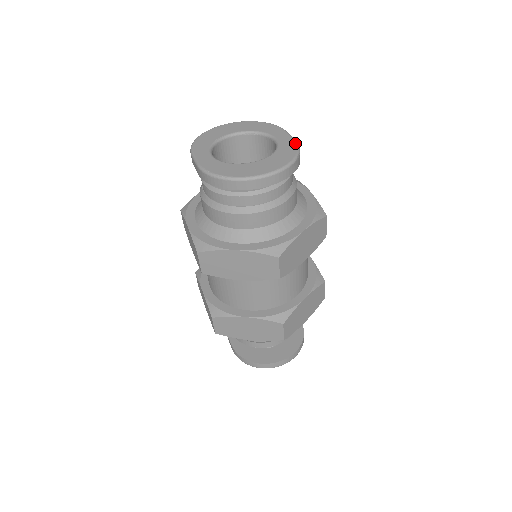
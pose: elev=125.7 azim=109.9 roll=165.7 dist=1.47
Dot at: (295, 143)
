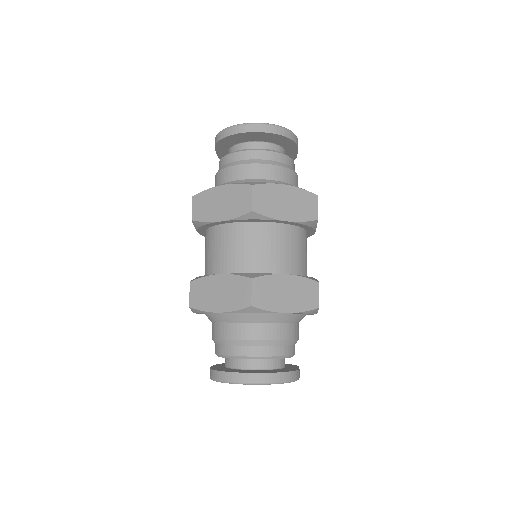
Dot at: occluded
